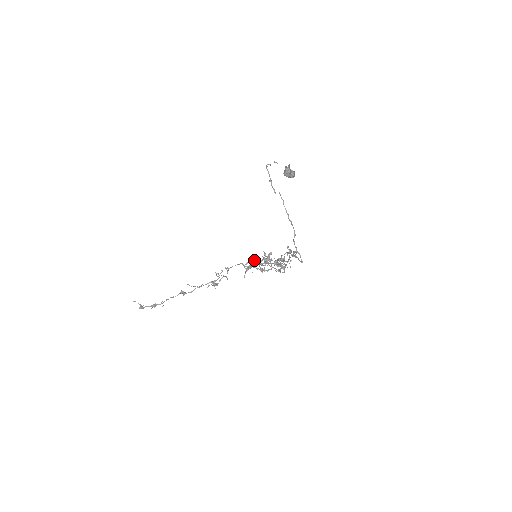
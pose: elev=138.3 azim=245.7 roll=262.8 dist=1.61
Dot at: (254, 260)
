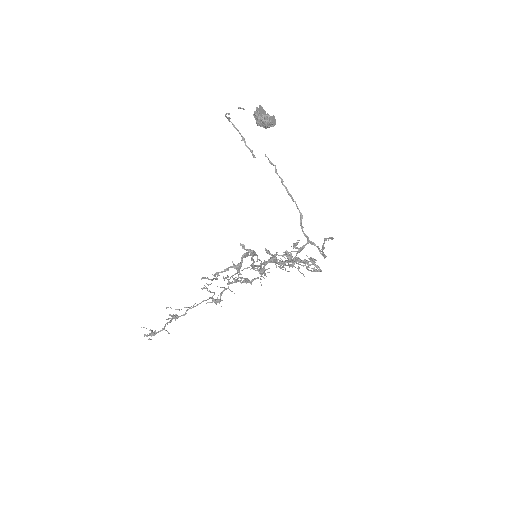
Dot at: occluded
